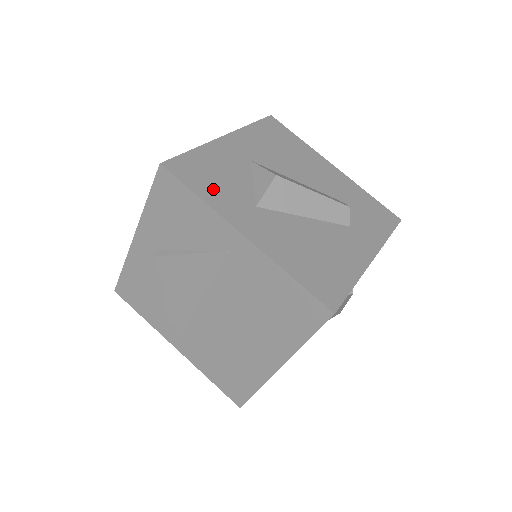
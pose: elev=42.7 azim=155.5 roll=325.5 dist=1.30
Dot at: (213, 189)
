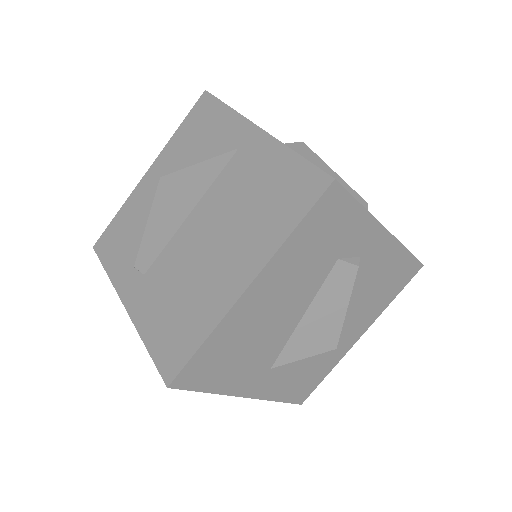
Dot at: occluded
